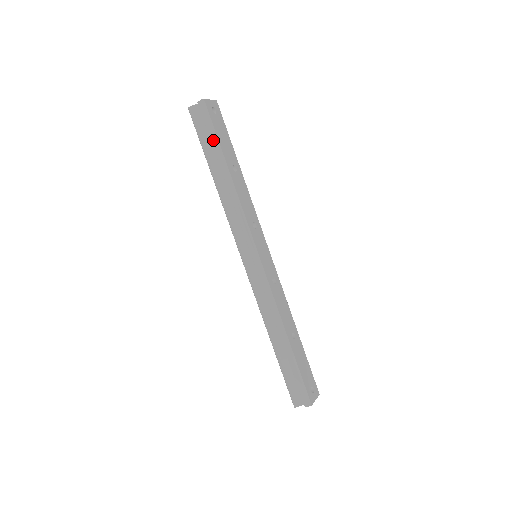
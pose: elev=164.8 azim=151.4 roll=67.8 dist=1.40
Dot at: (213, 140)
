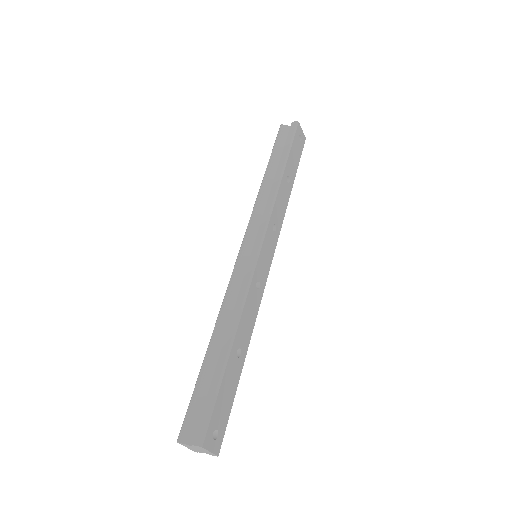
Dot at: (286, 148)
